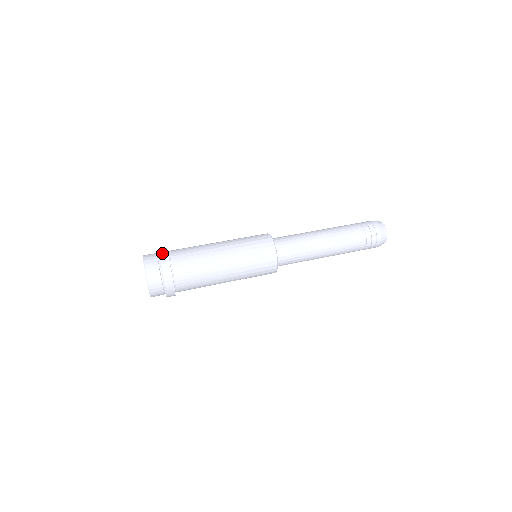
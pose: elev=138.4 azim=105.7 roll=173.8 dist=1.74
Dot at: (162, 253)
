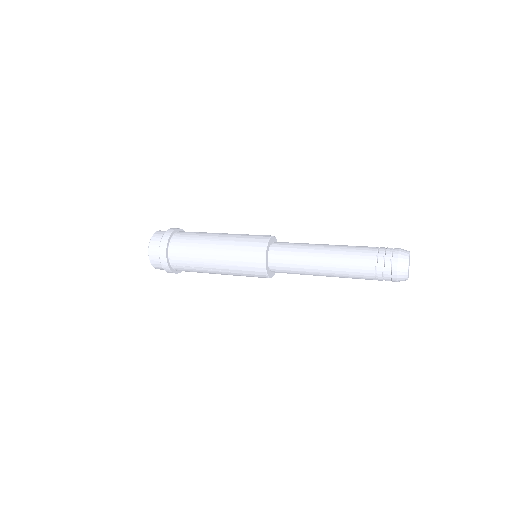
Dot at: occluded
